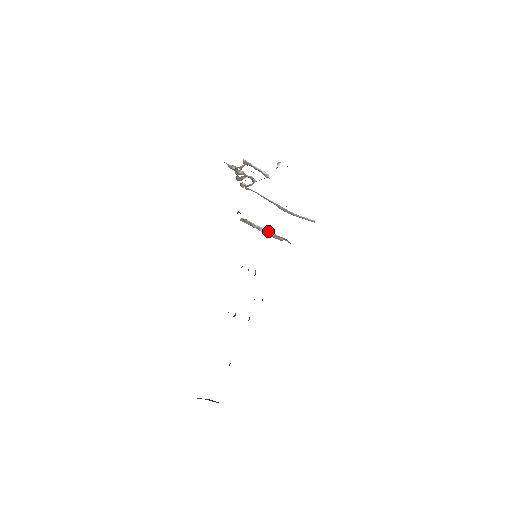
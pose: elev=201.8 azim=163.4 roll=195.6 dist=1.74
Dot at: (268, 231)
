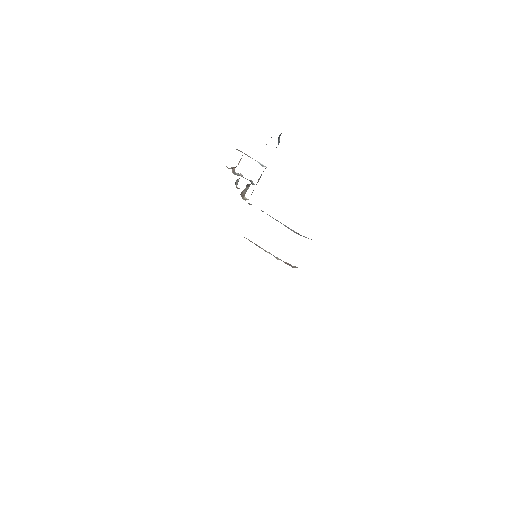
Dot at: occluded
